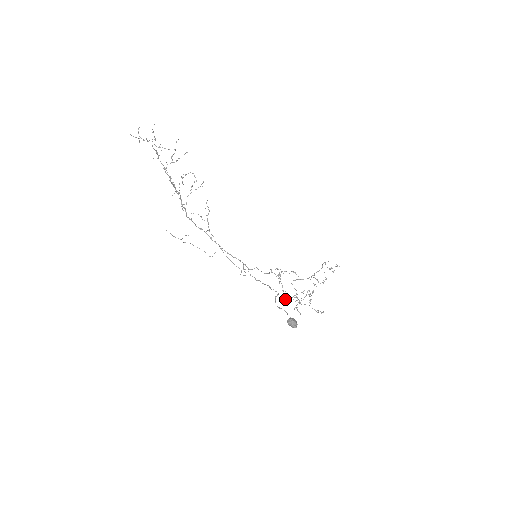
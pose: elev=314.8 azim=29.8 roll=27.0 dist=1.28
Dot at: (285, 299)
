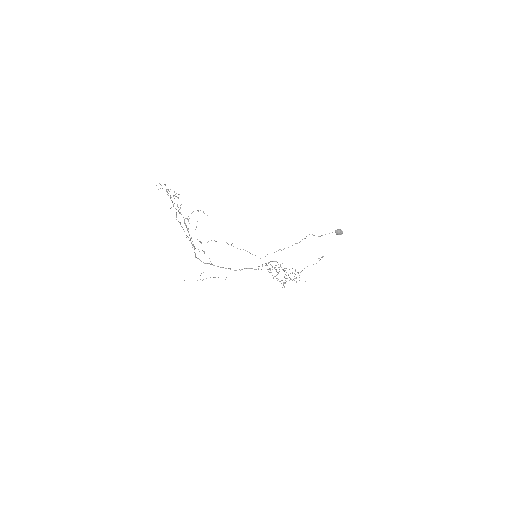
Dot at: (286, 281)
